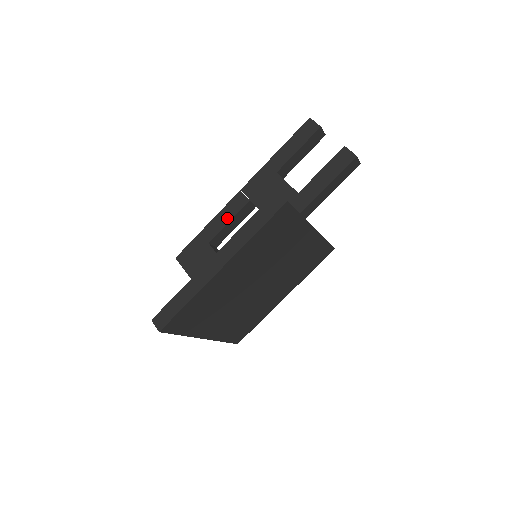
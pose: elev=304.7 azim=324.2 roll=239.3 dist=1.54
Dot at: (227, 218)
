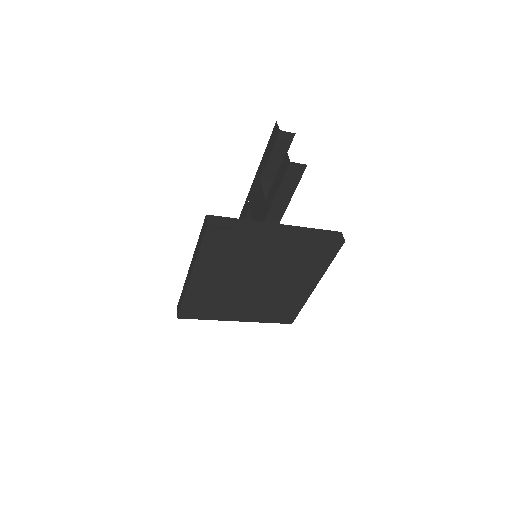
Dot at: occluded
